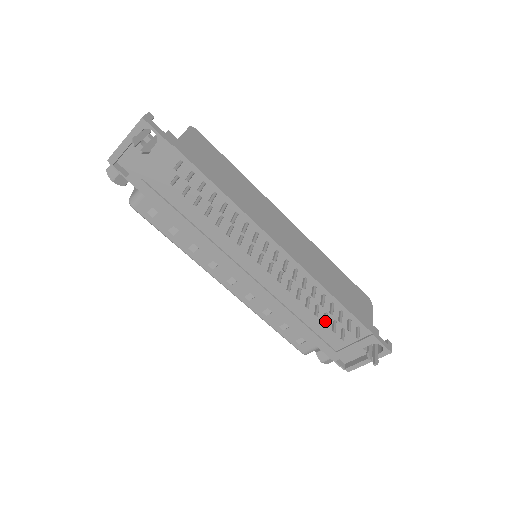
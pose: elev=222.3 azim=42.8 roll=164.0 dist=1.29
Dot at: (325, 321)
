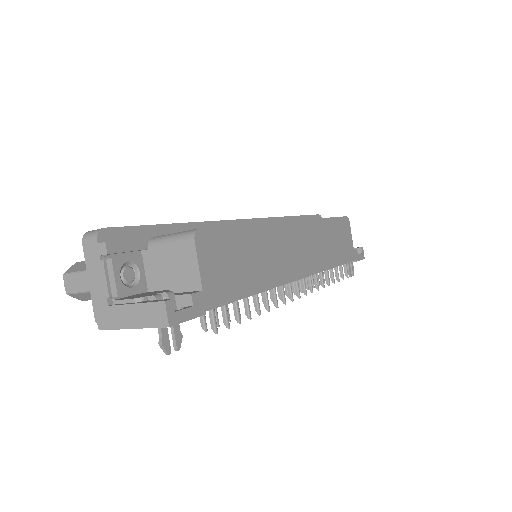
Dot at: occluded
